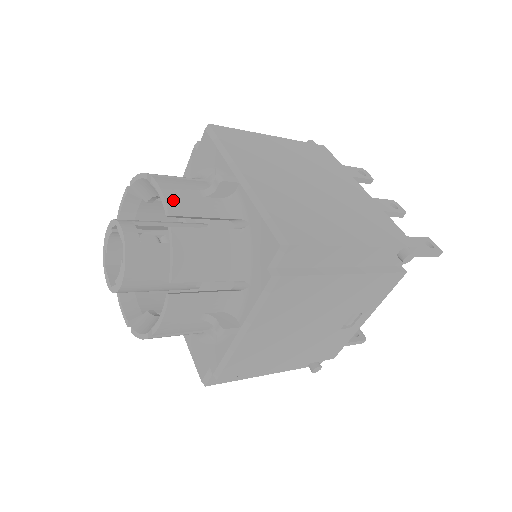
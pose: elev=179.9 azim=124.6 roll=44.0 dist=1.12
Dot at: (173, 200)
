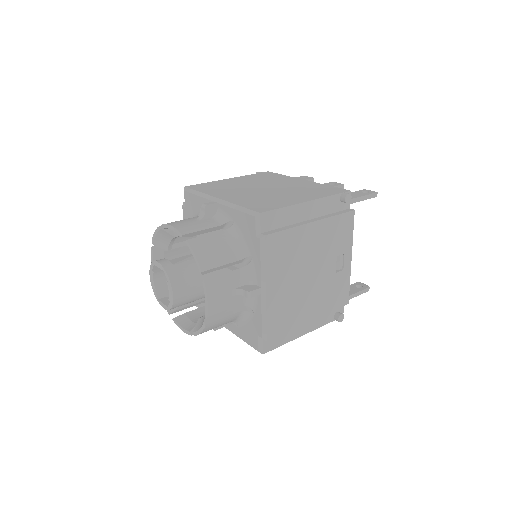
Dot at: (181, 227)
